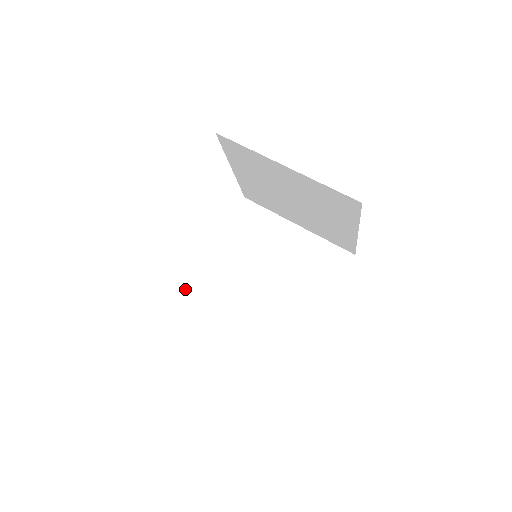
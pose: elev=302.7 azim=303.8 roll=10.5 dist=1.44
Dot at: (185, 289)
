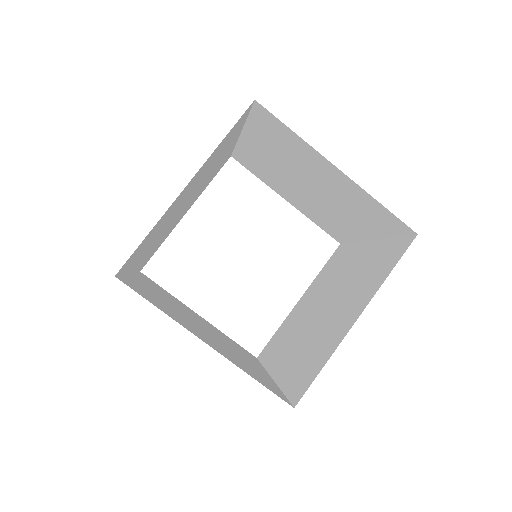
Dot at: (146, 276)
